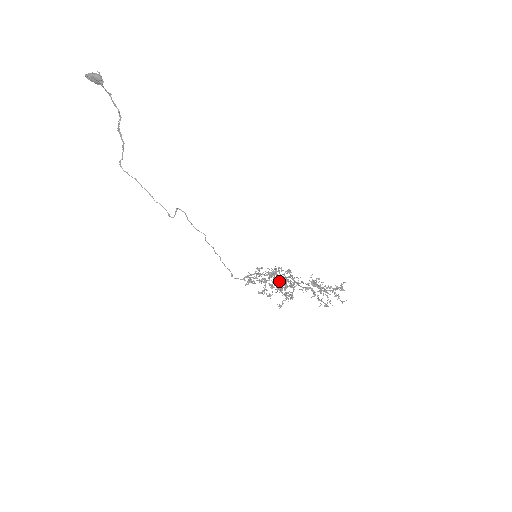
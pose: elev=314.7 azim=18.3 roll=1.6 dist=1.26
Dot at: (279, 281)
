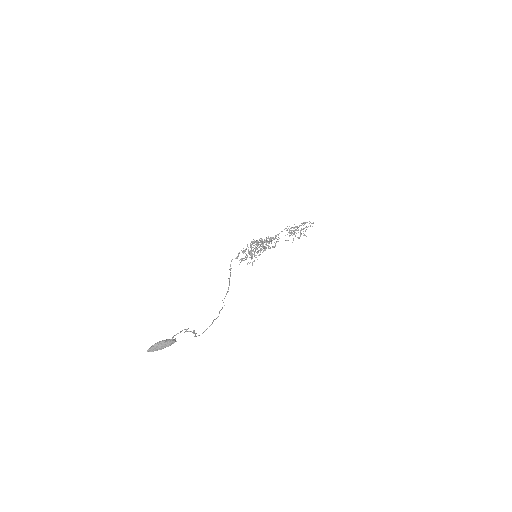
Dot at: occluded
